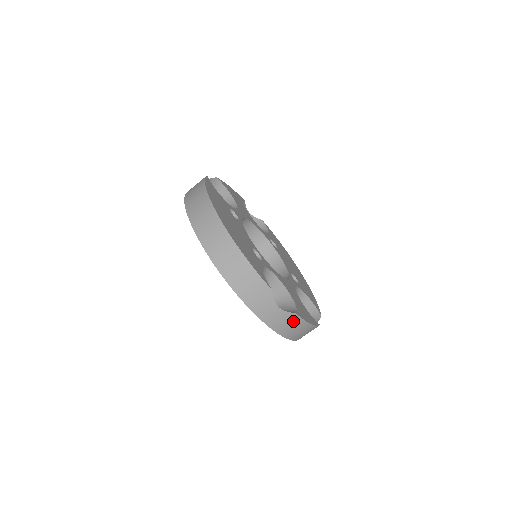
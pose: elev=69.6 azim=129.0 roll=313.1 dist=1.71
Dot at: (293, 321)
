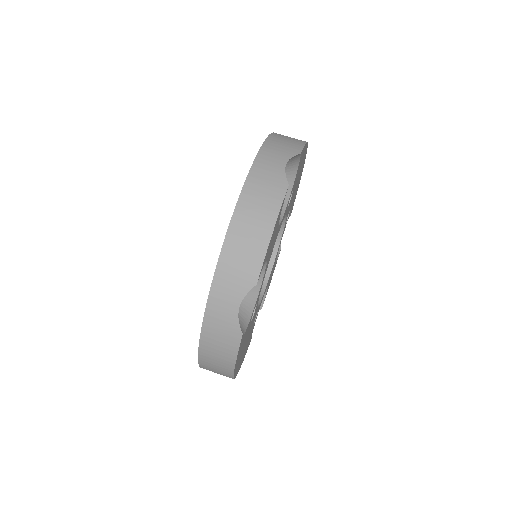
Dot at: (274, 192)
